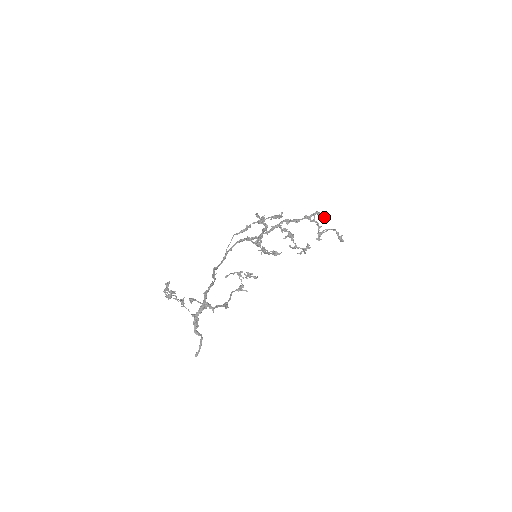
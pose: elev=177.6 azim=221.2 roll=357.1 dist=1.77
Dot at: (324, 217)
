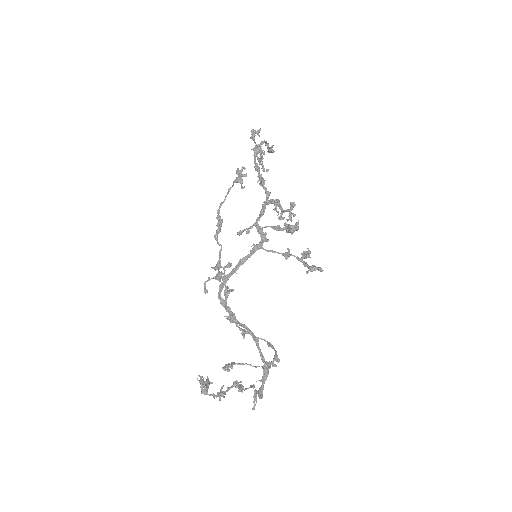
Dot at: occluded
